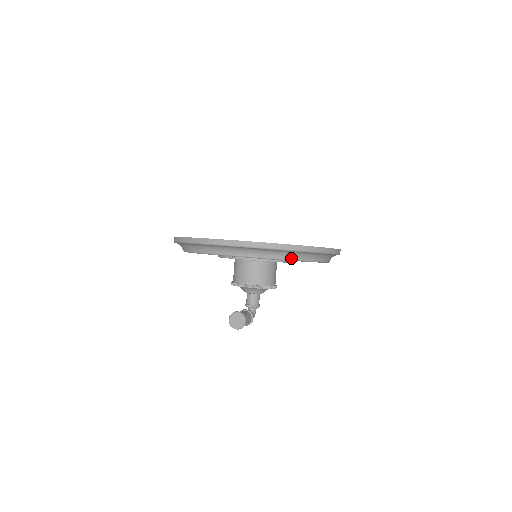
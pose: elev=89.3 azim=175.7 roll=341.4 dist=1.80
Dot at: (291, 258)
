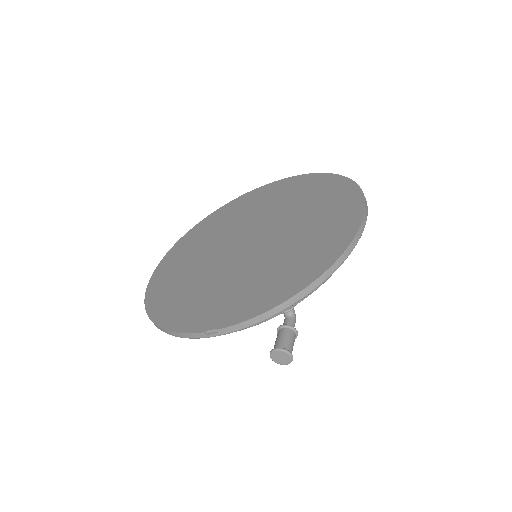
Dot at: occluded
